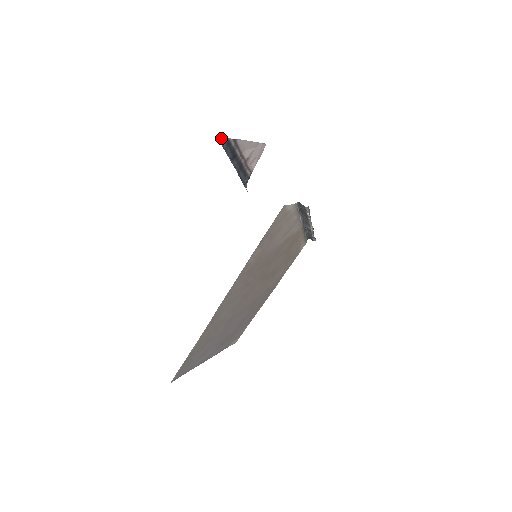
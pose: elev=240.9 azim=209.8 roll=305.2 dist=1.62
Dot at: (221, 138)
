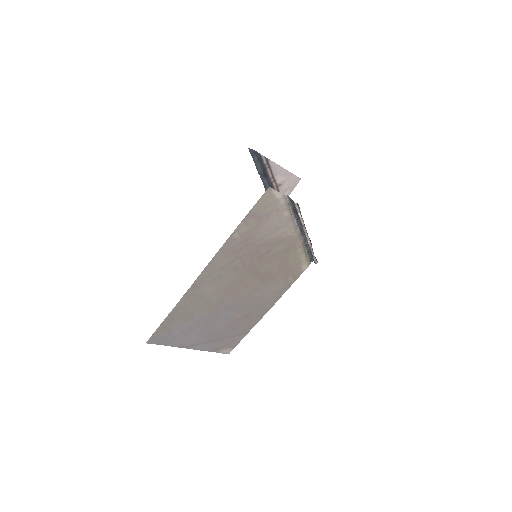
Dot at: (253, 150)
